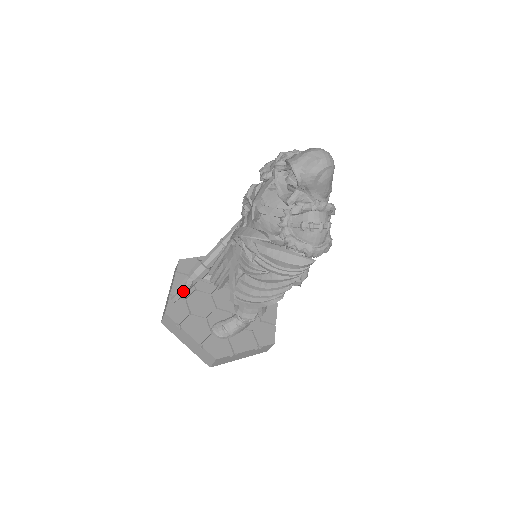
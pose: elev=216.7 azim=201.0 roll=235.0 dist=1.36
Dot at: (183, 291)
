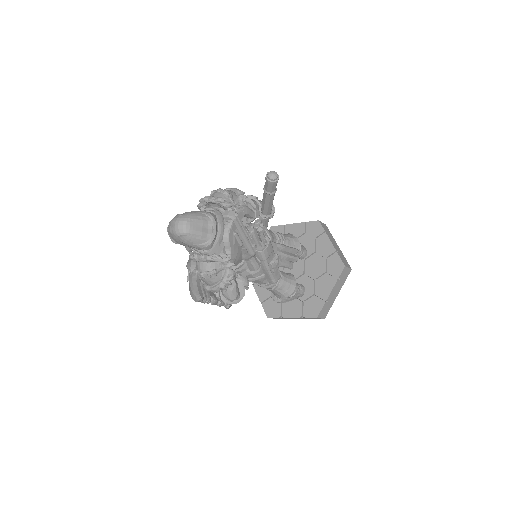
Dot at: occluded
